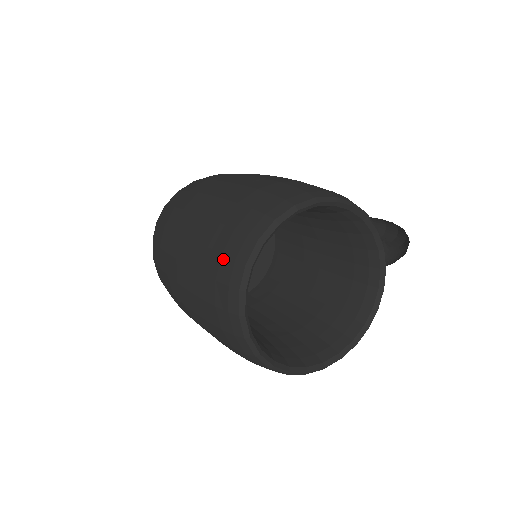
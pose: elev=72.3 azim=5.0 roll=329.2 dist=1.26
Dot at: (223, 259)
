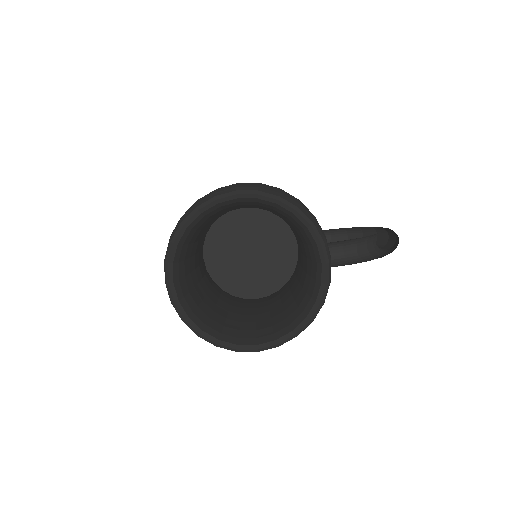
Dot at: occluded
